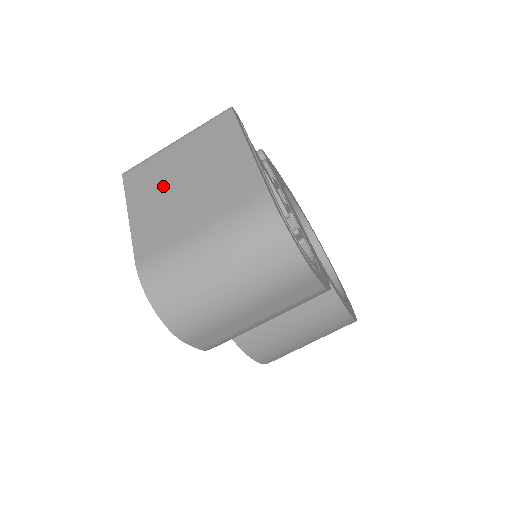
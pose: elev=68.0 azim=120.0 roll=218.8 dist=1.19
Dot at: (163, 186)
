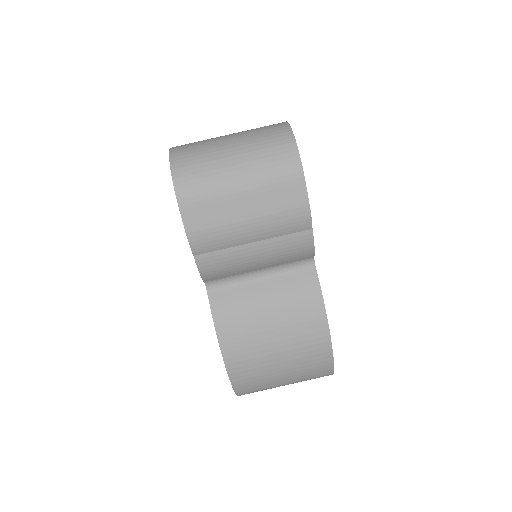
Dot at: occluded
